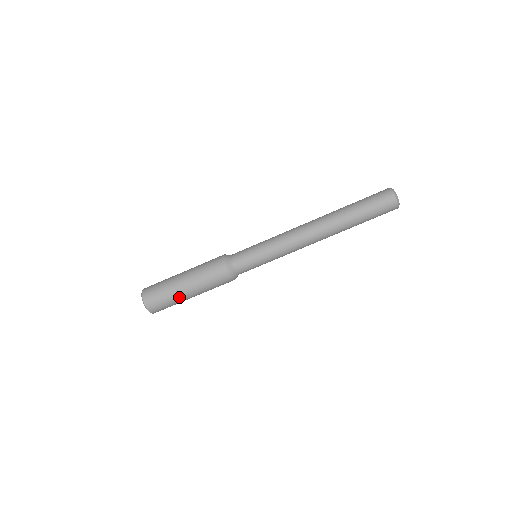
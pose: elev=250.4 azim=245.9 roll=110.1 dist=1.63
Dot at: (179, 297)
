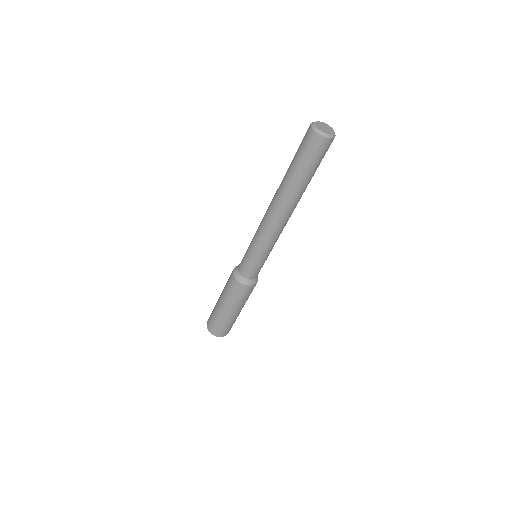
Dot at: (234, 318)
